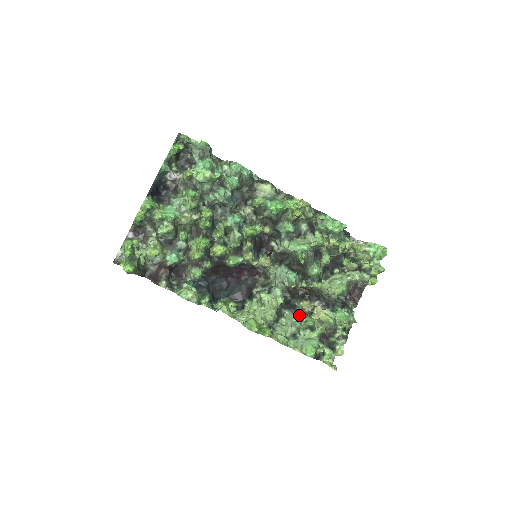
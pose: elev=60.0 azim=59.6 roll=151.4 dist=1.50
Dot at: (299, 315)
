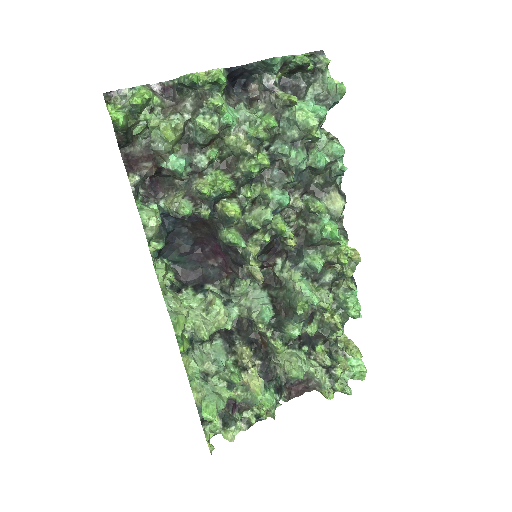
Dot at: (230, 357)
